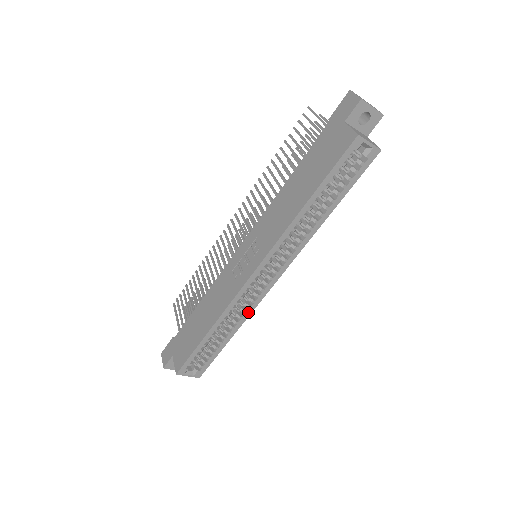
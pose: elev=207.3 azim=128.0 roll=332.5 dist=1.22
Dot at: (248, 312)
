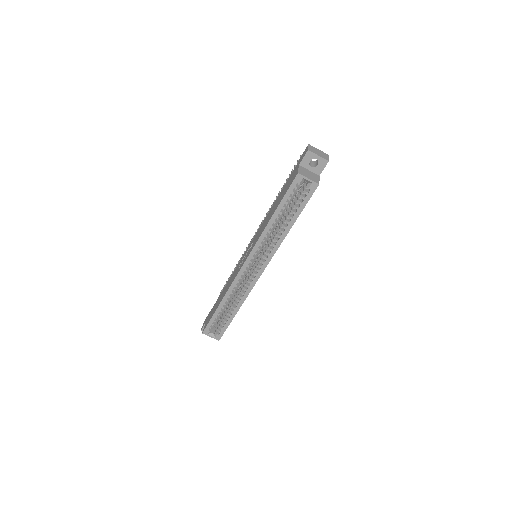
Dot at: (246, 294)
